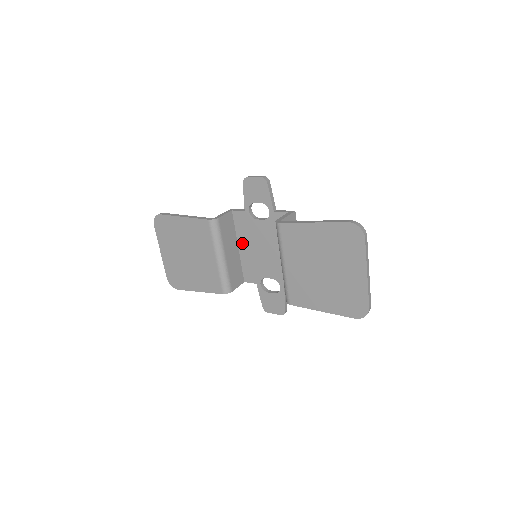
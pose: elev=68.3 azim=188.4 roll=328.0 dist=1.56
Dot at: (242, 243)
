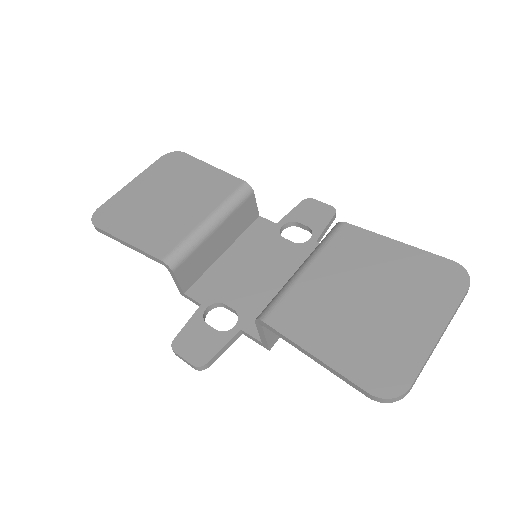
Dot at: (235, 250)
